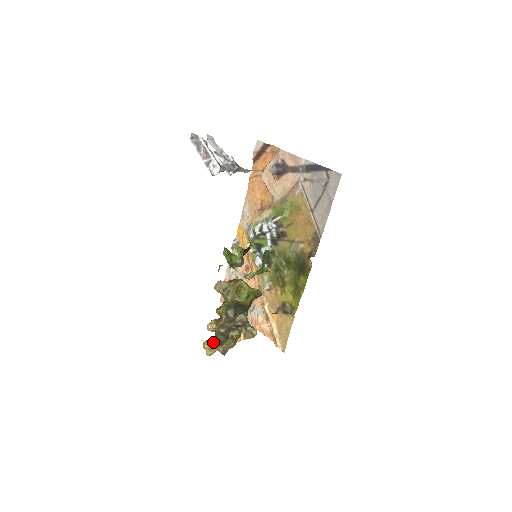
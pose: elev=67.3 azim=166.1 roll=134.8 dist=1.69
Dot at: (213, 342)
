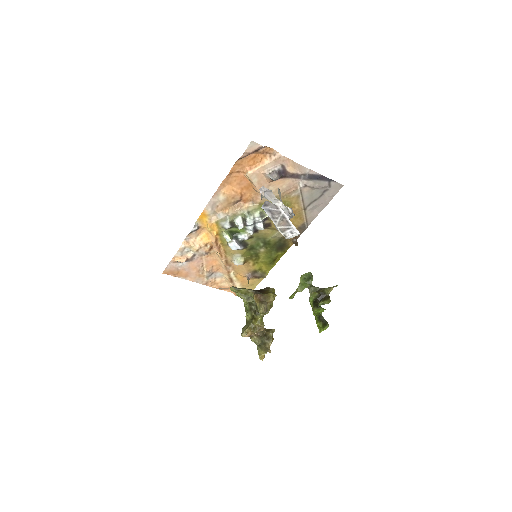
Dot at: (265, 350)
